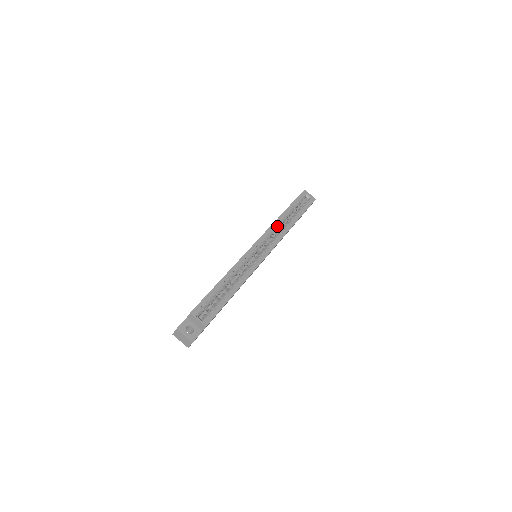
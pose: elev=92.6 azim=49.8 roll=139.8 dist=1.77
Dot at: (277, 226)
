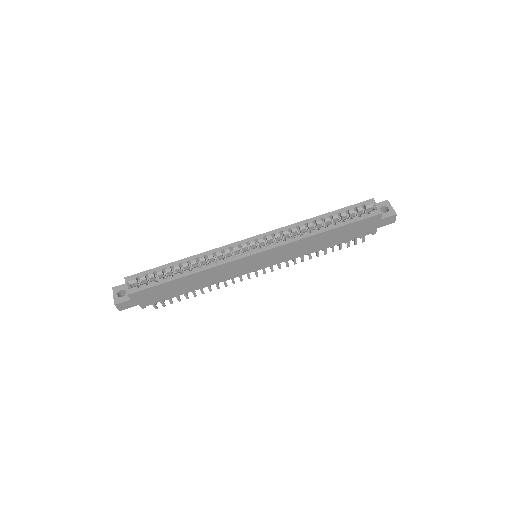
Dot at: (294, 229)
